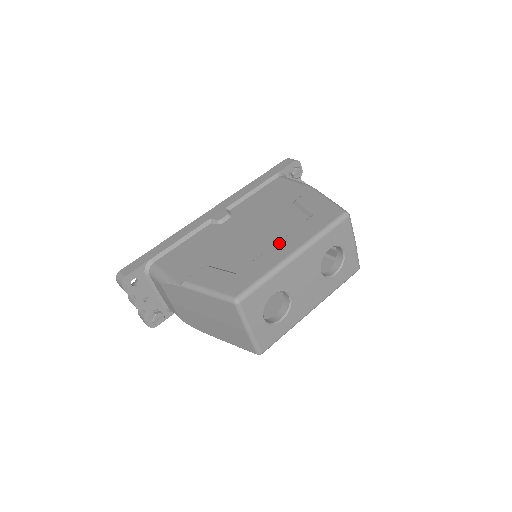
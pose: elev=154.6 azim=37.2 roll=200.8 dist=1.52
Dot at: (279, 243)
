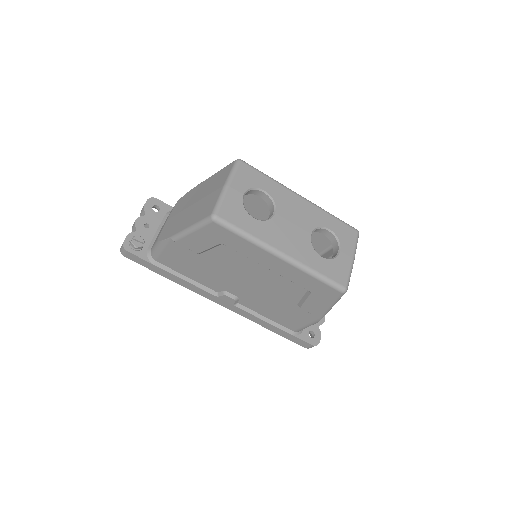
Dot at: occluded
